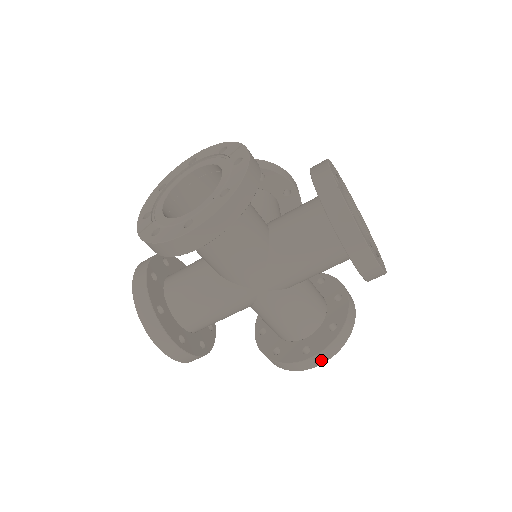
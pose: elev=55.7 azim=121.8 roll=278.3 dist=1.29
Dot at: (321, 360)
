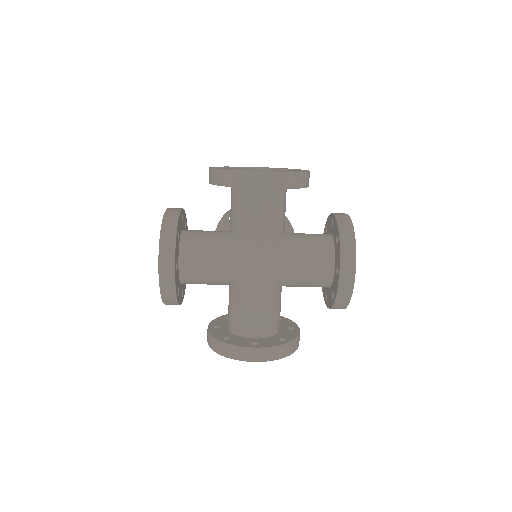
Dot at: (263, 357)
